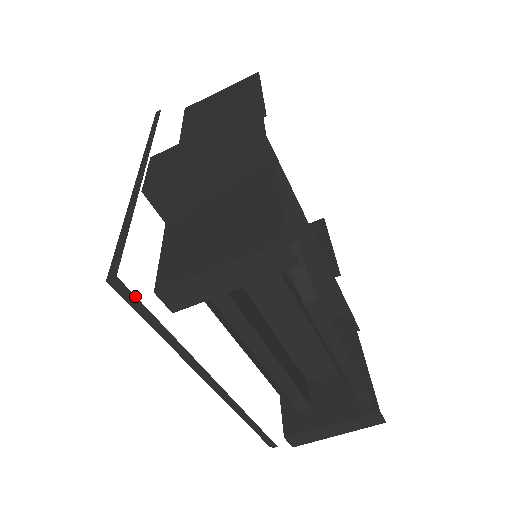
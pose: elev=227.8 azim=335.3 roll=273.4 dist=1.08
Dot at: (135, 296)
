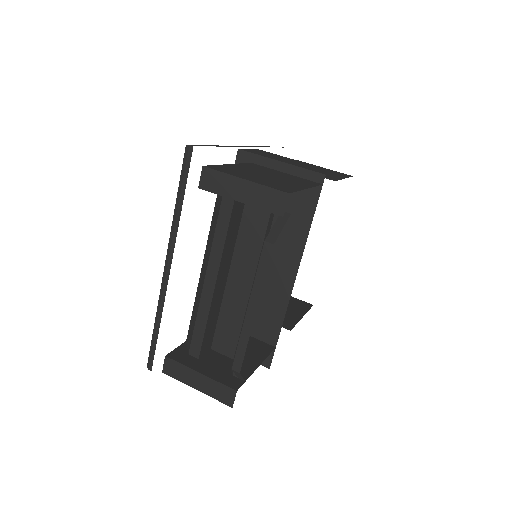
Dot at: (189, 167)
